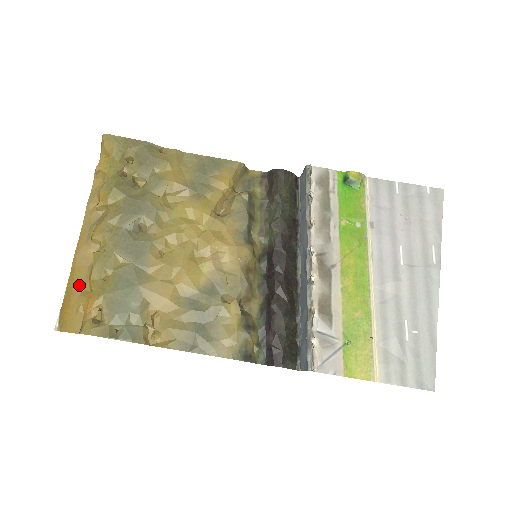
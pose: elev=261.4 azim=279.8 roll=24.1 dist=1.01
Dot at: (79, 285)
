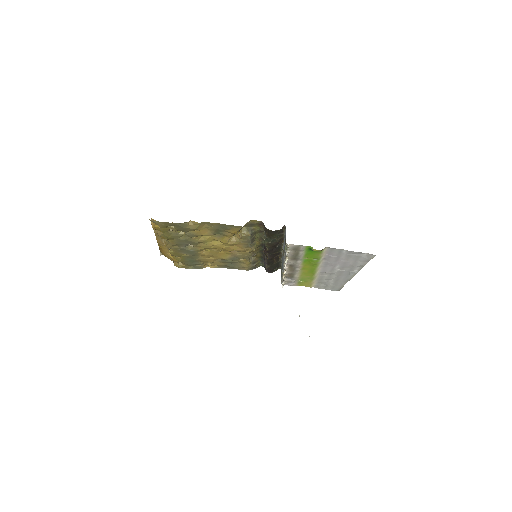
Dot at: (165, 251)
